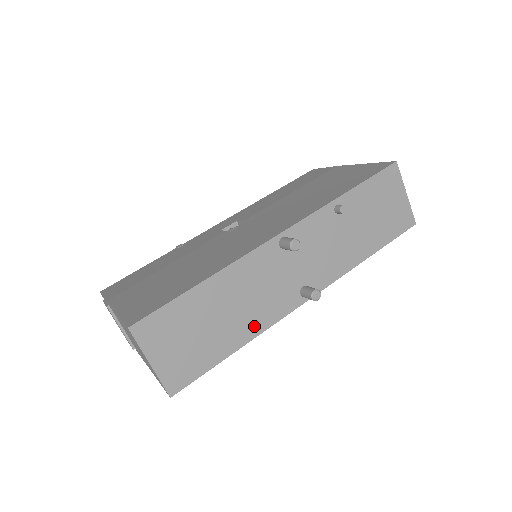
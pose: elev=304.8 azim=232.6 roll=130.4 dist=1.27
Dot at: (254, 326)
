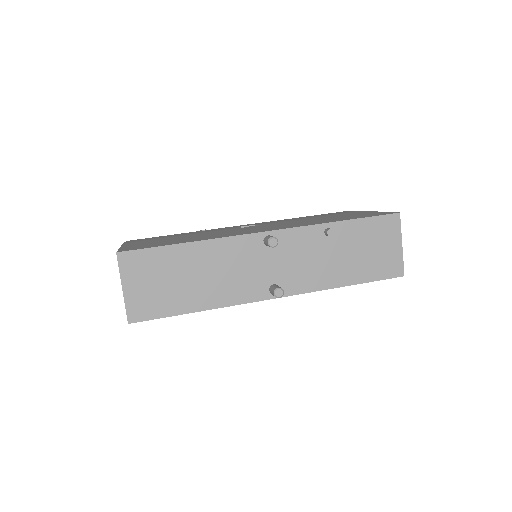
Dot at: (218, 298)
